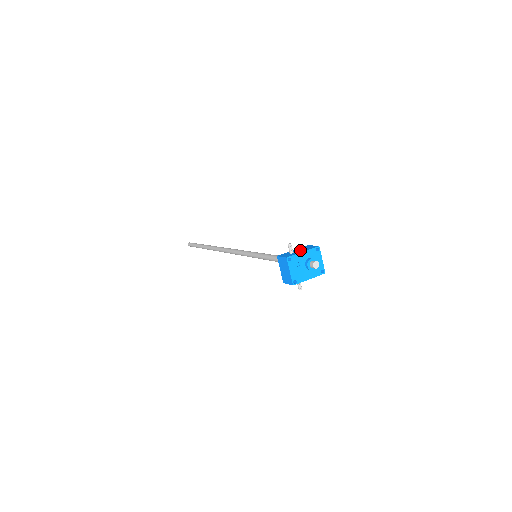
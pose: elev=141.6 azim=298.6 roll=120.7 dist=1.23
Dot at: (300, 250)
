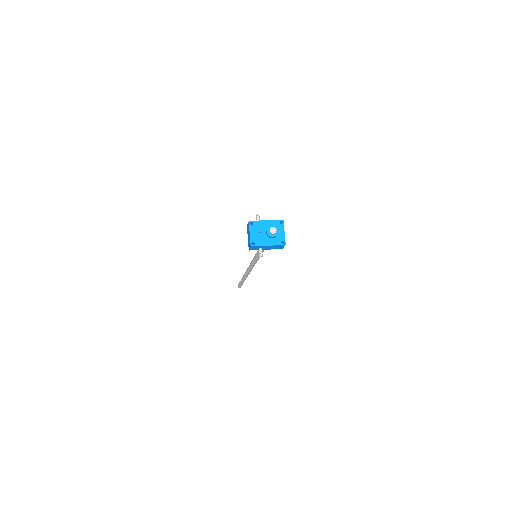
Dot at: occluded
